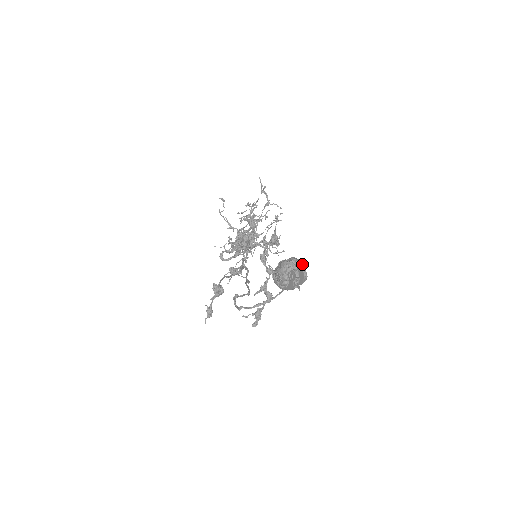
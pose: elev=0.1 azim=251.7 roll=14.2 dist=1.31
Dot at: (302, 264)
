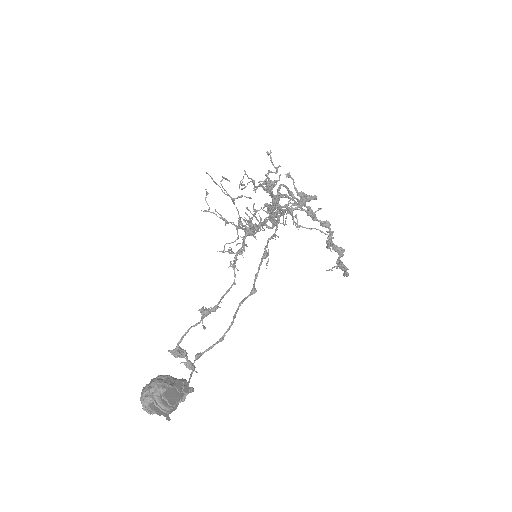
Dot at: (156, 396)
